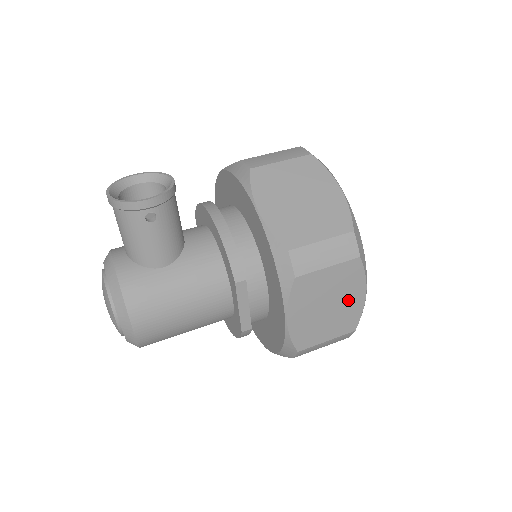
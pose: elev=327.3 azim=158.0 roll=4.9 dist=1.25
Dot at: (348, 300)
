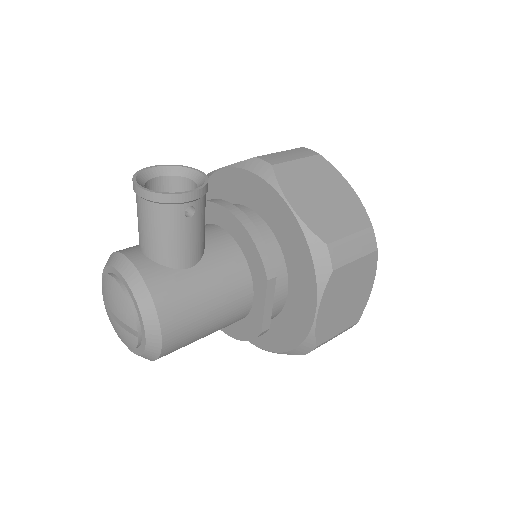
Dot at: (361, 292)
